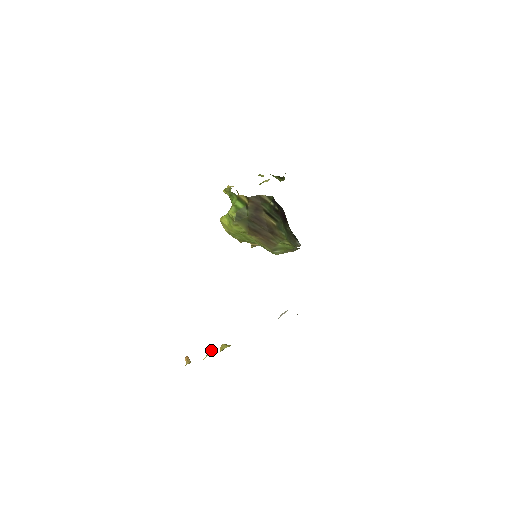
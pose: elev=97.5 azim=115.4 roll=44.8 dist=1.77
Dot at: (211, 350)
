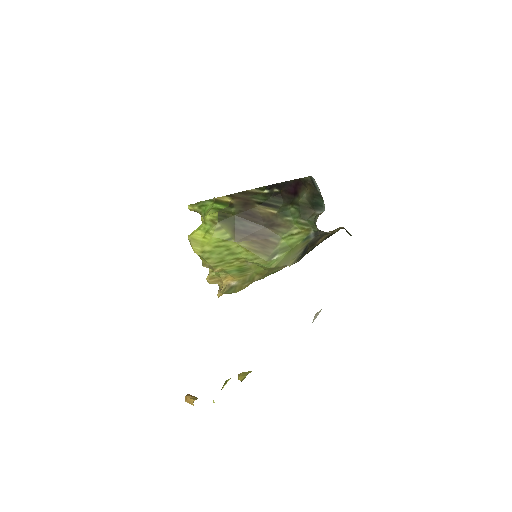
Dot at: occluded
